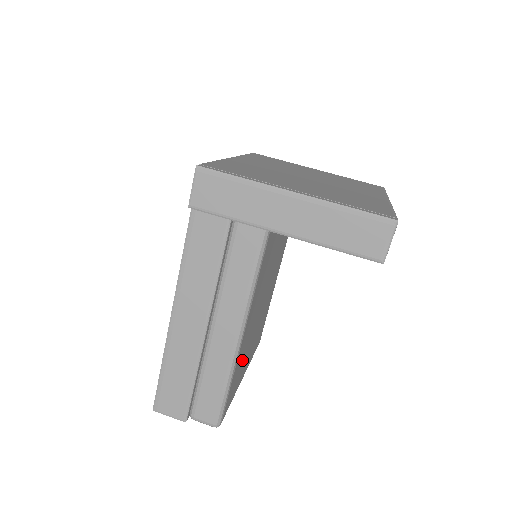
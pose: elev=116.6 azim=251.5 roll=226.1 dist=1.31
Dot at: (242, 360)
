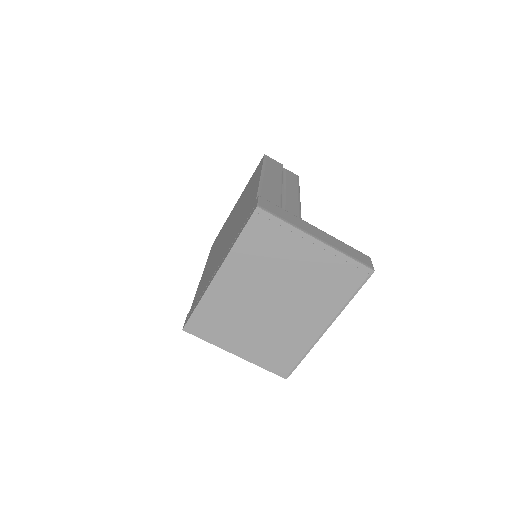
Dot at: occluded
